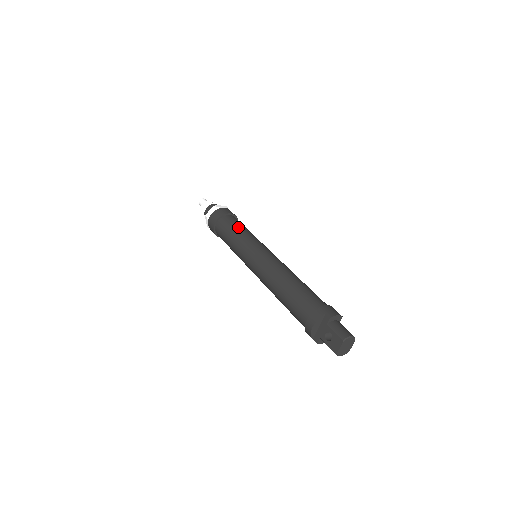
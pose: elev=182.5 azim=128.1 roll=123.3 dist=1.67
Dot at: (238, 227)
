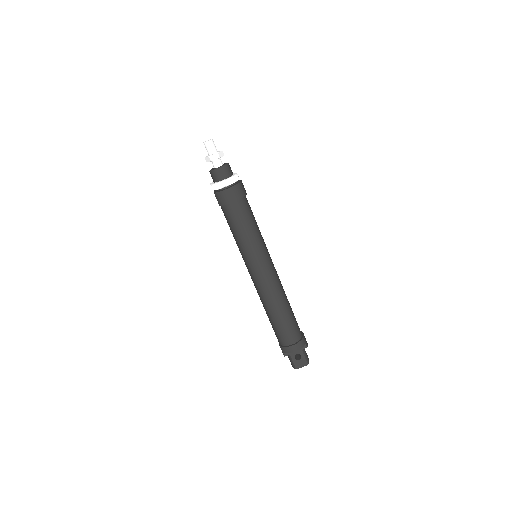
Dot at: (255, 221)
